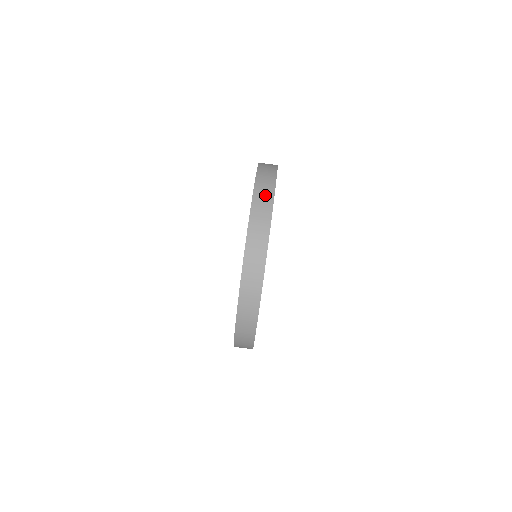
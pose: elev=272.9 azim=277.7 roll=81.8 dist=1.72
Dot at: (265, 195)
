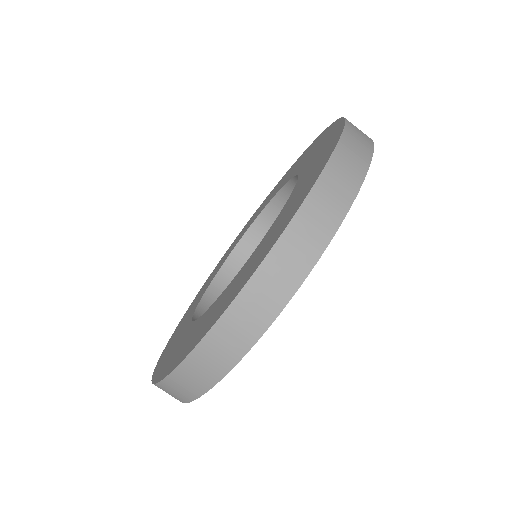
Dot at: (352, 166)
